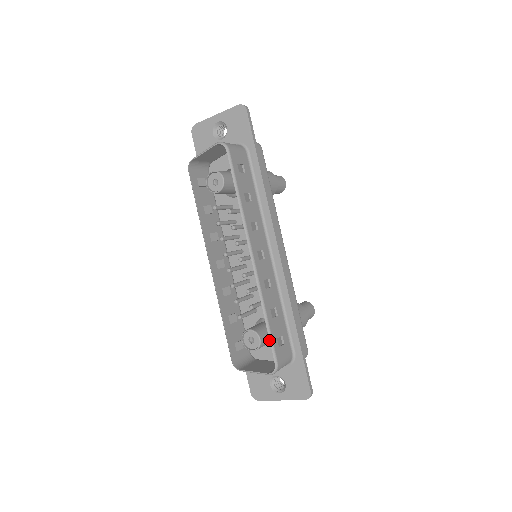
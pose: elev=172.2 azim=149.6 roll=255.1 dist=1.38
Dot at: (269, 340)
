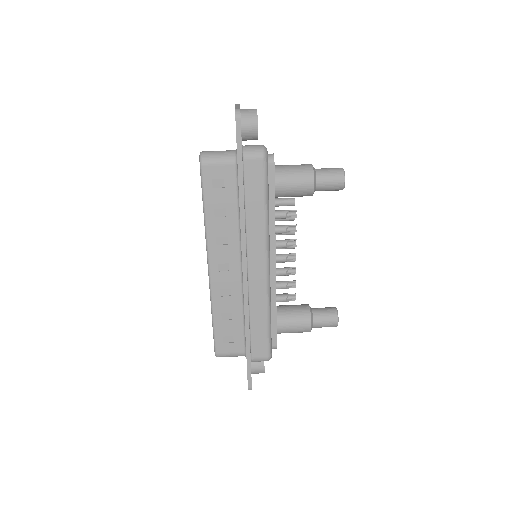
Dot at: (213, 334)
